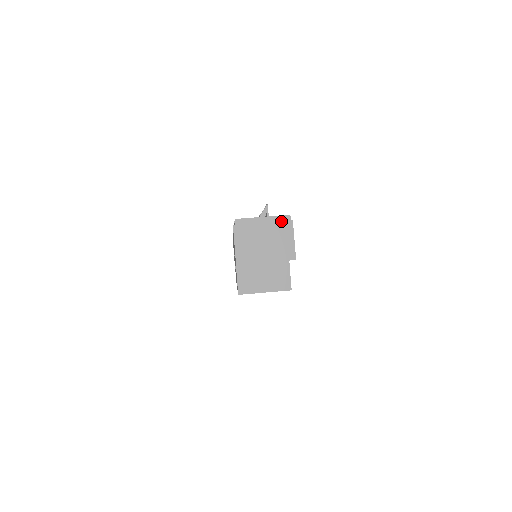
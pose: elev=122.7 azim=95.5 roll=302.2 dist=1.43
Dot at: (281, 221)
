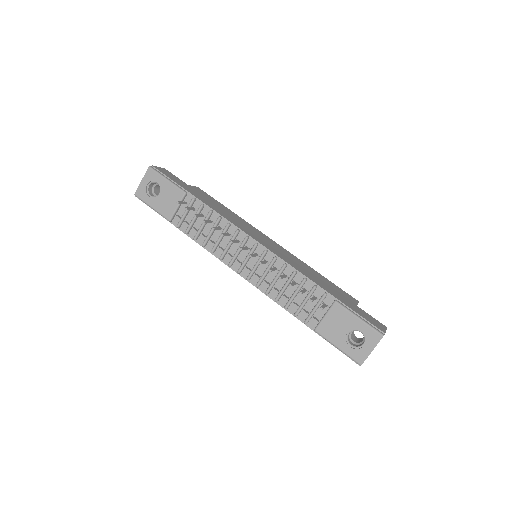
Dot at: occluded
